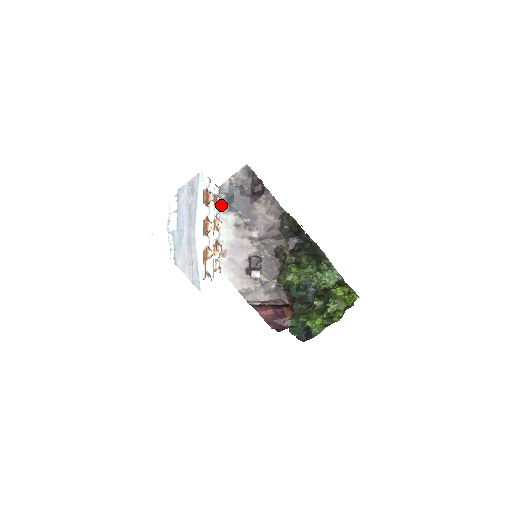
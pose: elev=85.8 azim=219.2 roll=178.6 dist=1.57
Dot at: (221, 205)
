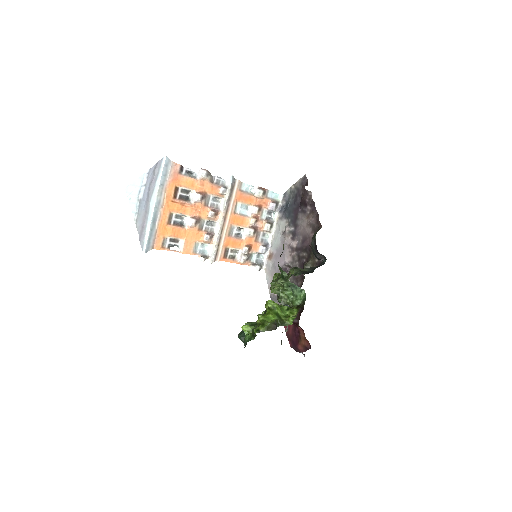
Dot at: (280, 211)
